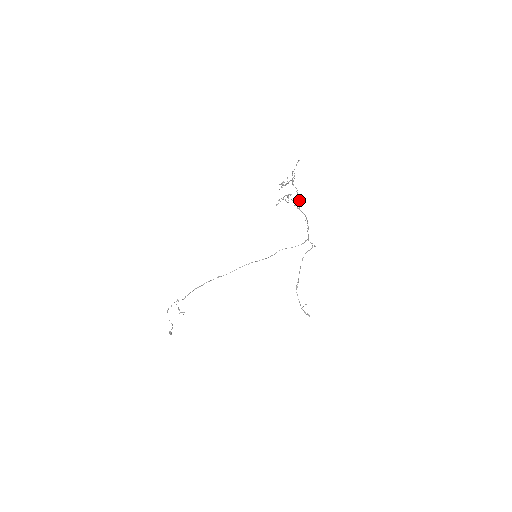
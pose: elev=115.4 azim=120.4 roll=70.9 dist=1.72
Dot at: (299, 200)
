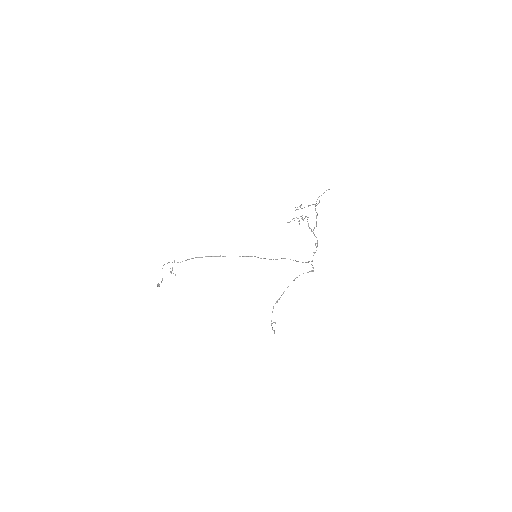
Dot at: (316, 224)
